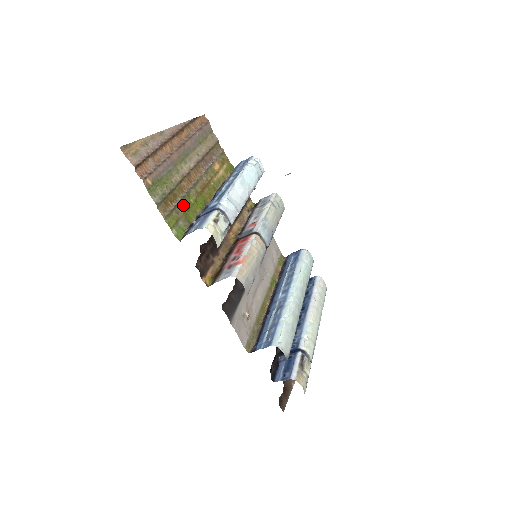
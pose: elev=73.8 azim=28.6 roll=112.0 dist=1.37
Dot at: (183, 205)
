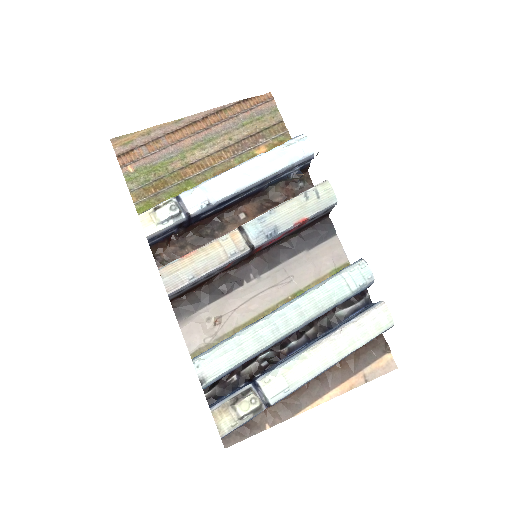
Dot at: (172, 192)
